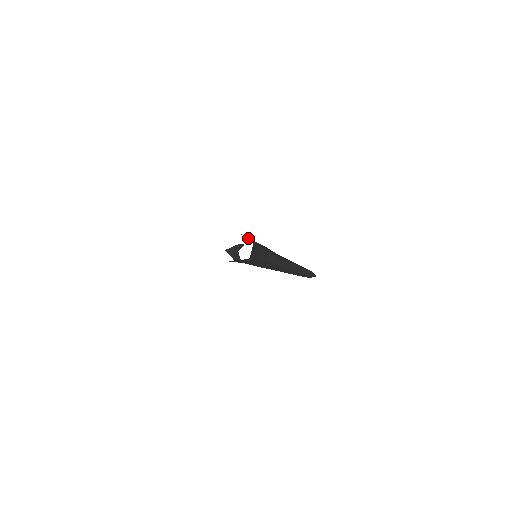
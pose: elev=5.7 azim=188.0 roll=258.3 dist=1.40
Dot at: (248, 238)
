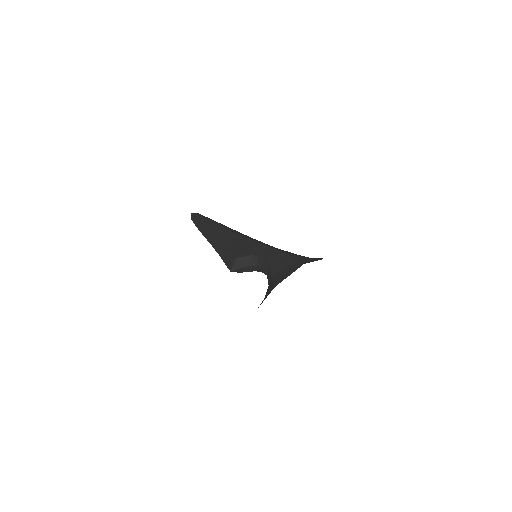
Dot at: (303, 258)
